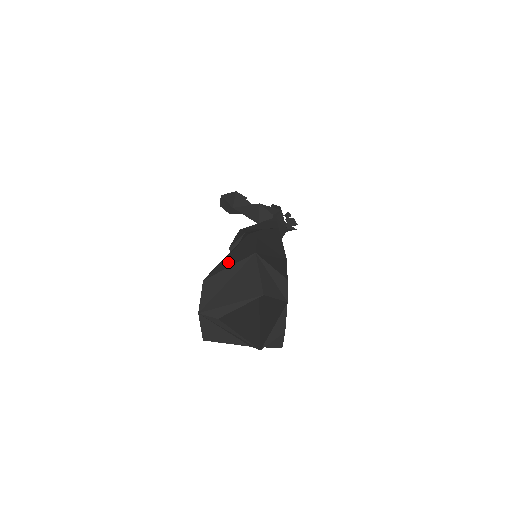
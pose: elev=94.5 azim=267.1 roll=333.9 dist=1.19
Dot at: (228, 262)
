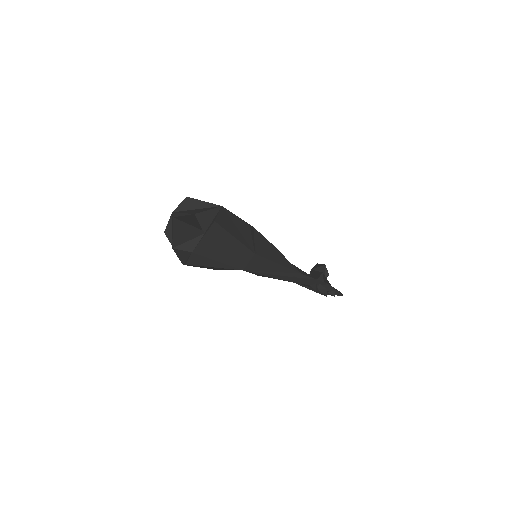
Dot at: occluded
